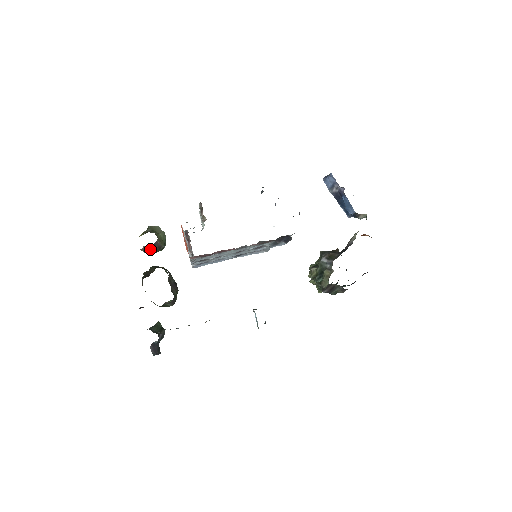
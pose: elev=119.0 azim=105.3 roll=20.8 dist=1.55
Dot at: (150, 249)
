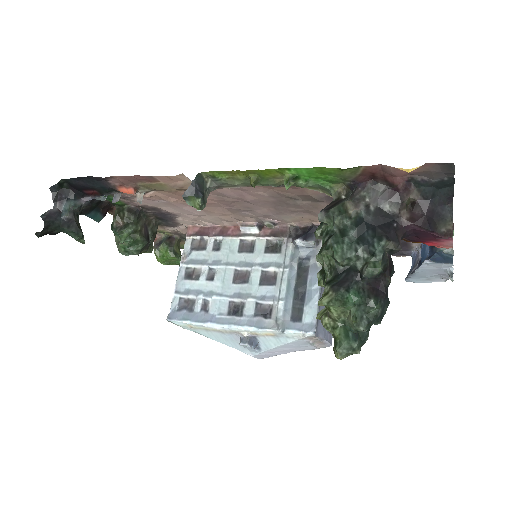
Dot at: (162, 242)
